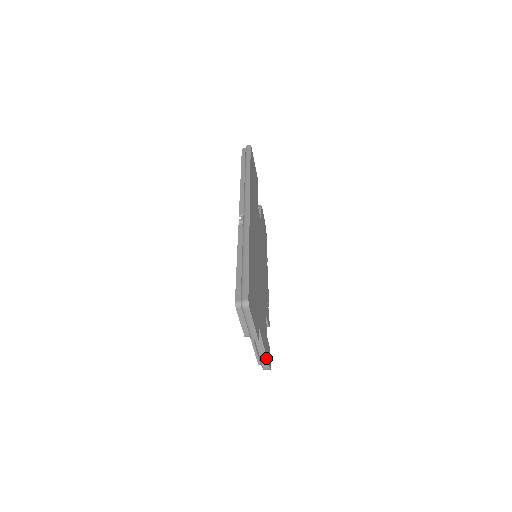
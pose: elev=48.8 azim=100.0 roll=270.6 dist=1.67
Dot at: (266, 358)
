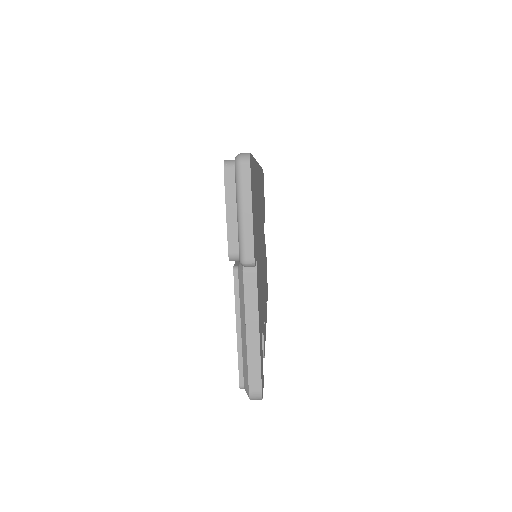
Dot at: (258, 357)
